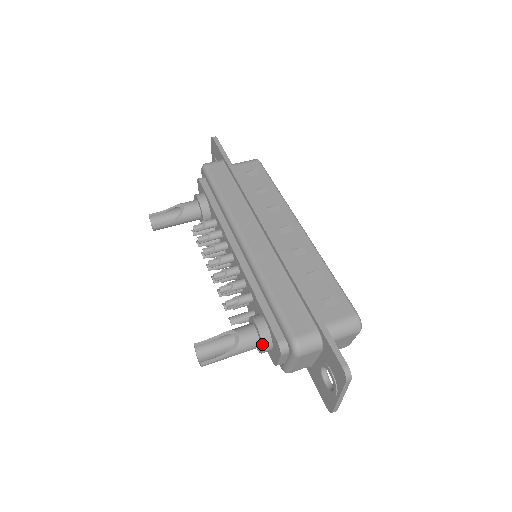
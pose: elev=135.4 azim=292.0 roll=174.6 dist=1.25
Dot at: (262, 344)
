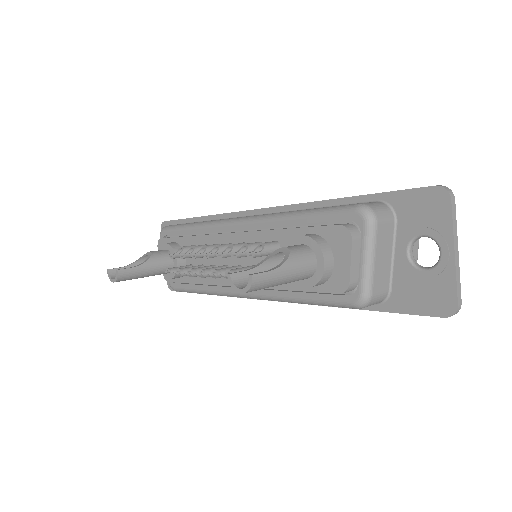
Dot at: (320, 248)
